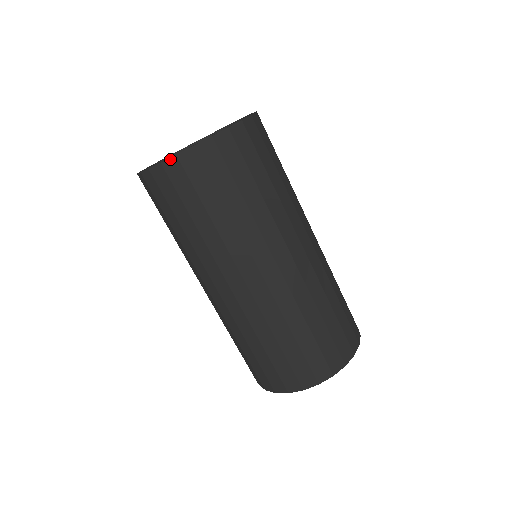
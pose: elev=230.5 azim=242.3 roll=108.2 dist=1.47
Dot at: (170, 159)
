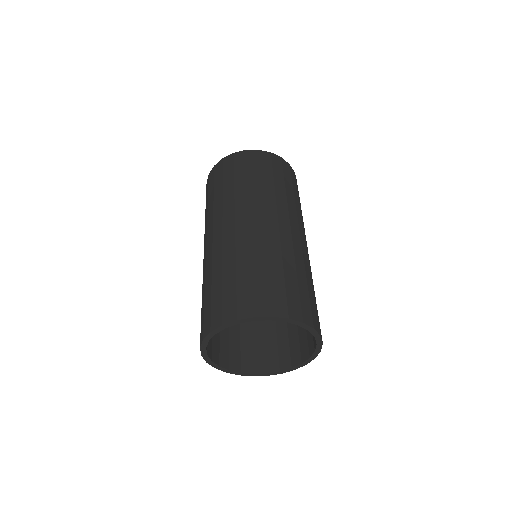
Dot at: (241, 152)
